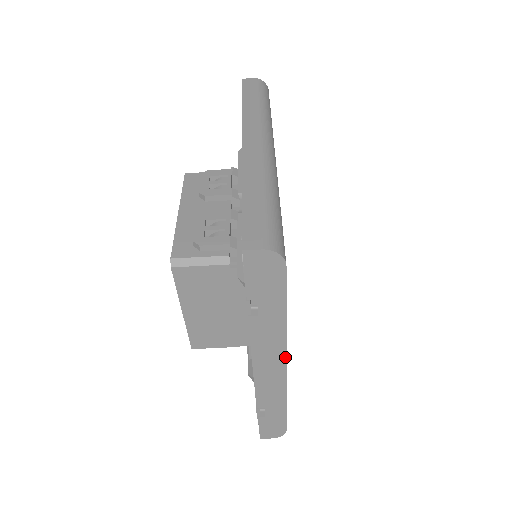
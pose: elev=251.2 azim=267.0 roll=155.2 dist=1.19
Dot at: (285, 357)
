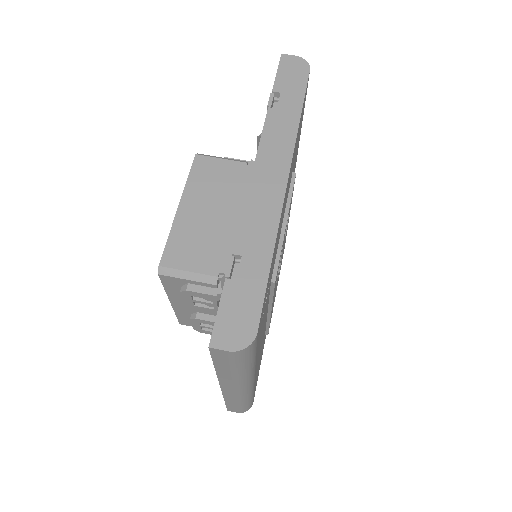
Dot at: (290, 165)
